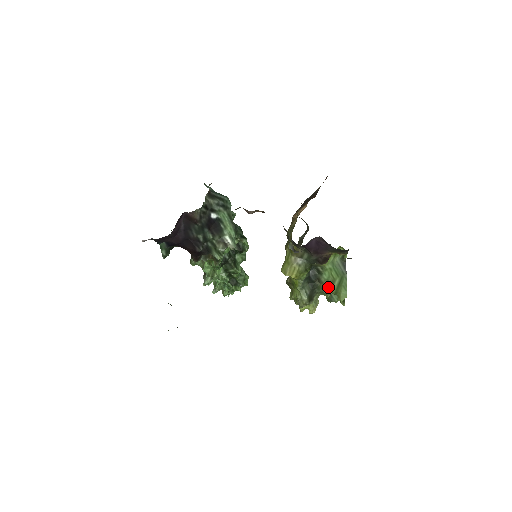
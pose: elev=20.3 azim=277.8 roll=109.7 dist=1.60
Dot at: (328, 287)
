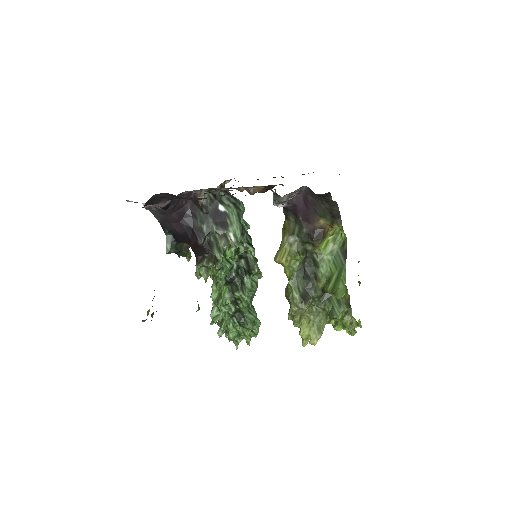
Dot at: (325, 285)
